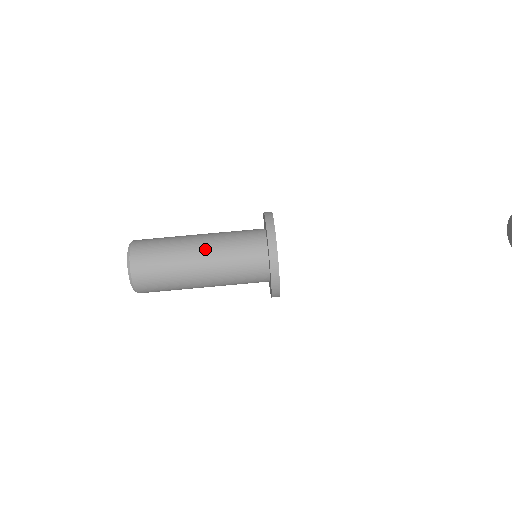
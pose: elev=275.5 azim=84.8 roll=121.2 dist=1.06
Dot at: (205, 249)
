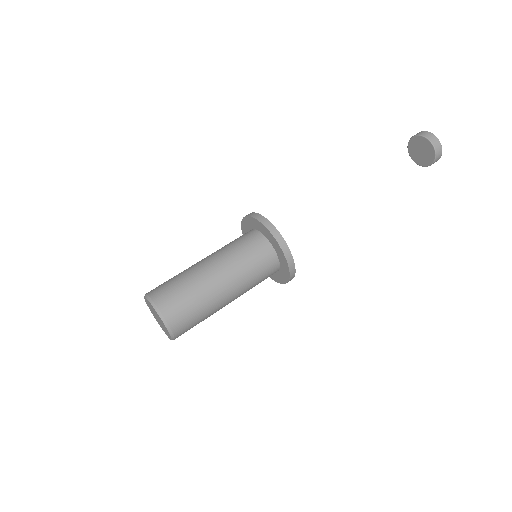
Dot at: (226, 277)
